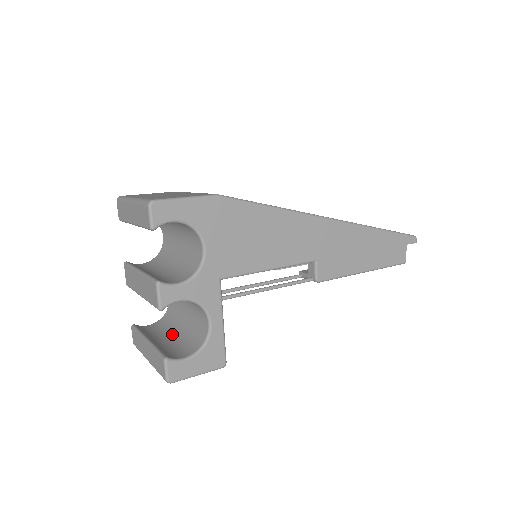
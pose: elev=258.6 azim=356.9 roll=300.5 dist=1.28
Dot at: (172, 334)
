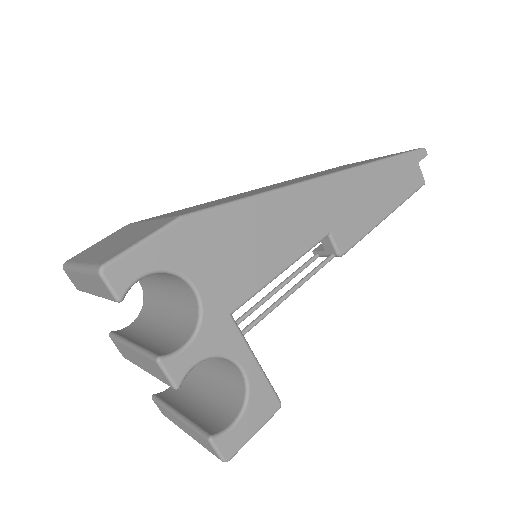
Dot at: (202, 391)
